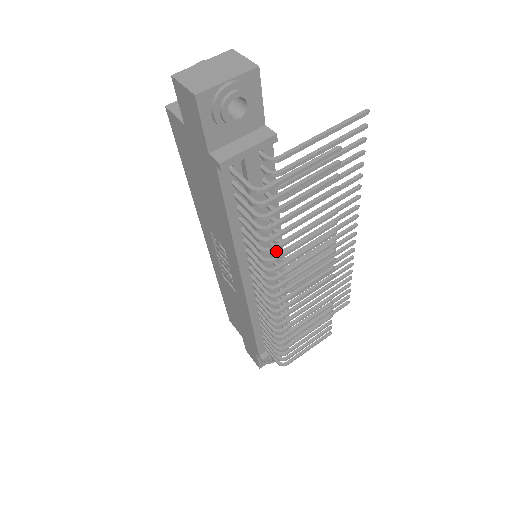
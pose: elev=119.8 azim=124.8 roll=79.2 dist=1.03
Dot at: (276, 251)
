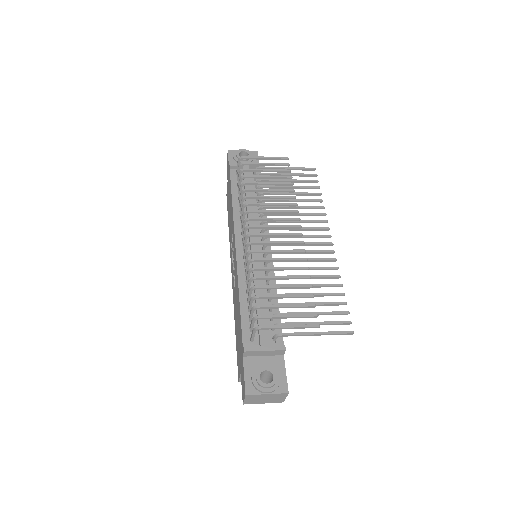
Dot at: (260, 224)
